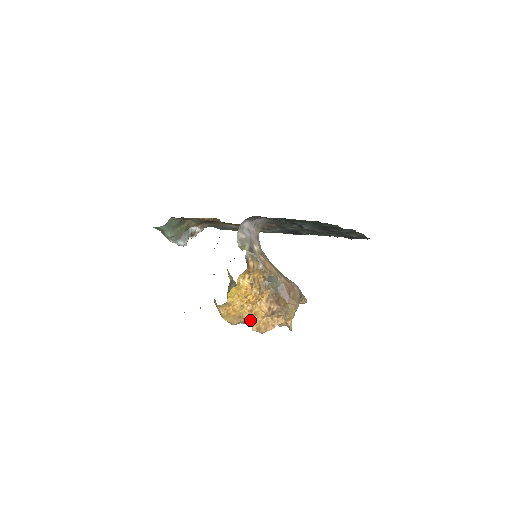
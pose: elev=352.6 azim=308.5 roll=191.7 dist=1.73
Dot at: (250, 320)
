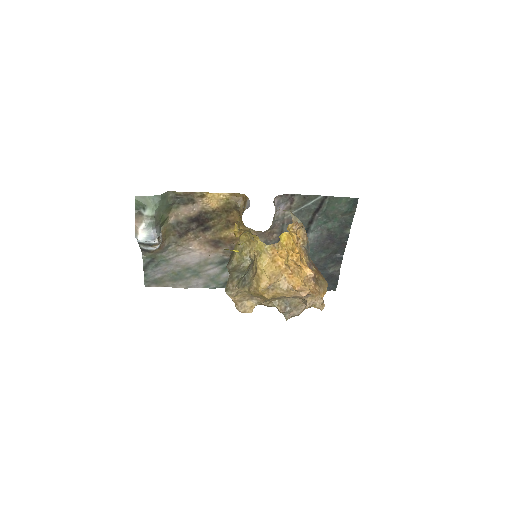
Dot at: (291, 279)
